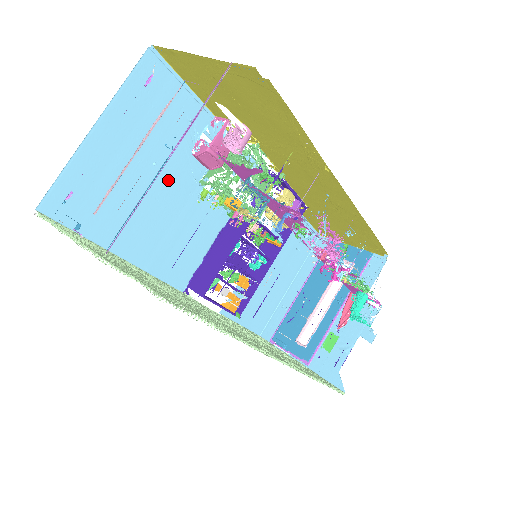
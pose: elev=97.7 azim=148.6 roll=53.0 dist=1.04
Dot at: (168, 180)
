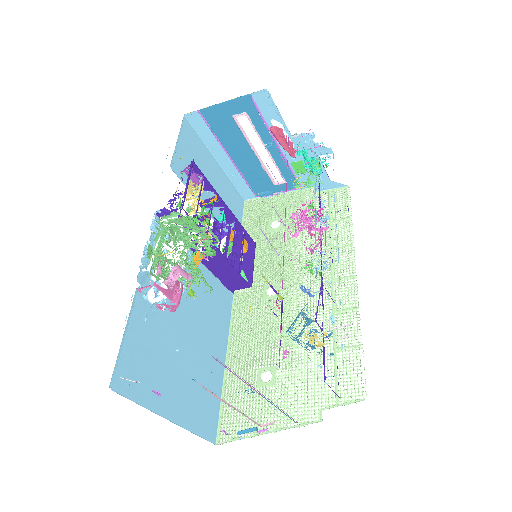
Dot at: (183, 332)
